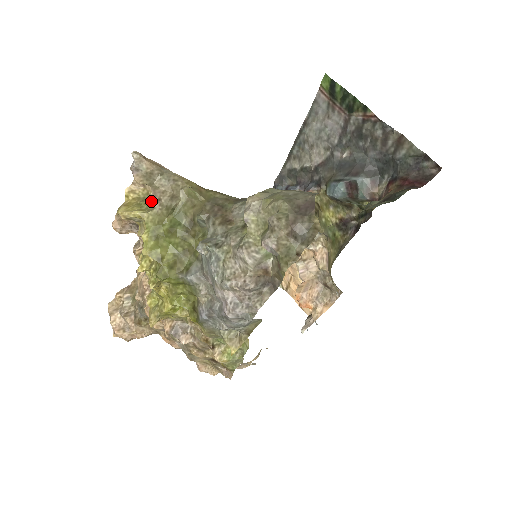
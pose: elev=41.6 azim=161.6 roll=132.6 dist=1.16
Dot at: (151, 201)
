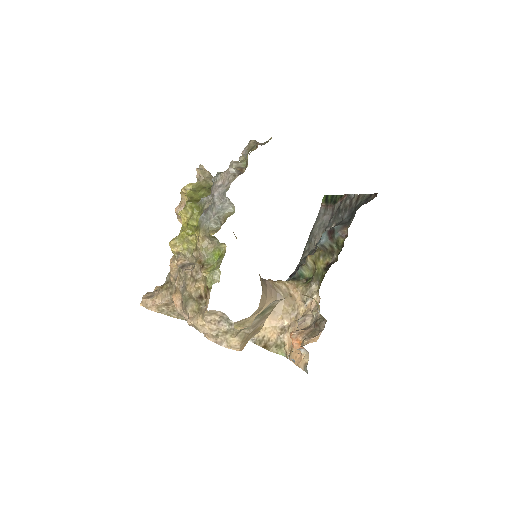
Dot at: occluded
